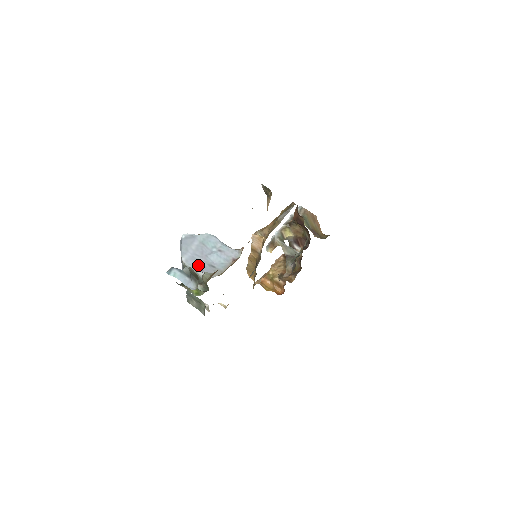
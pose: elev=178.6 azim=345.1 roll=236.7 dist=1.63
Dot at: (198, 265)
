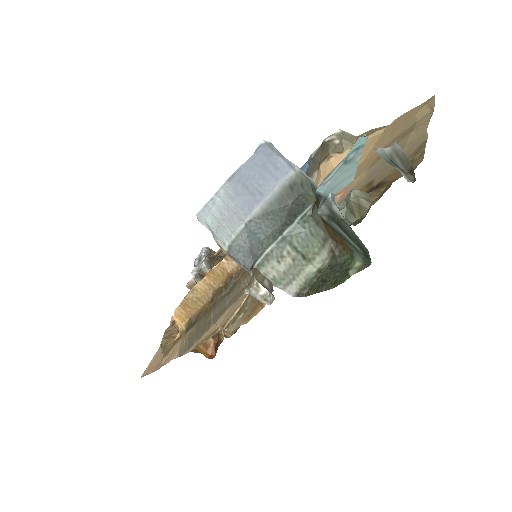
Dot at: (317, 185)
